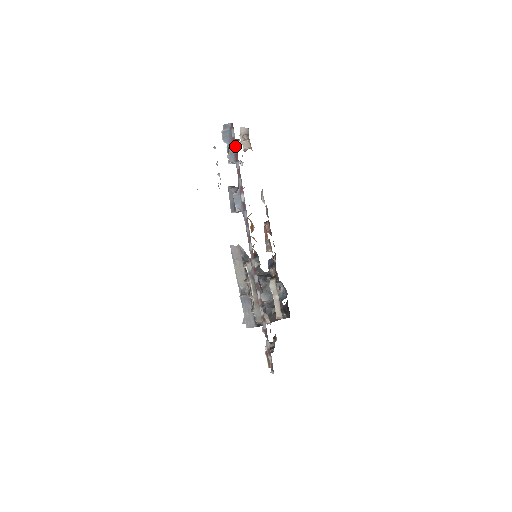
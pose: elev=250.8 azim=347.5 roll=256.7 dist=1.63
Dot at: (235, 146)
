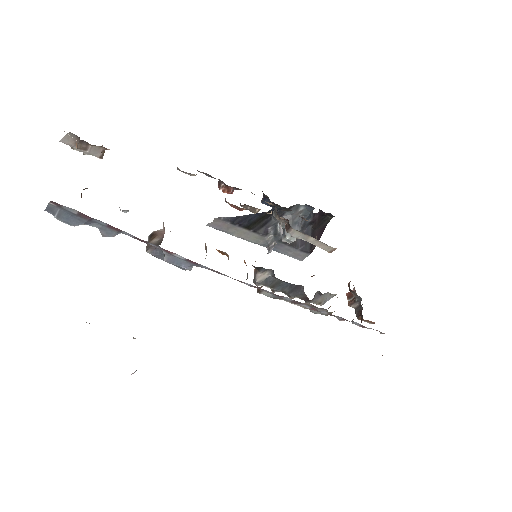
Dot at: (94, 220)
